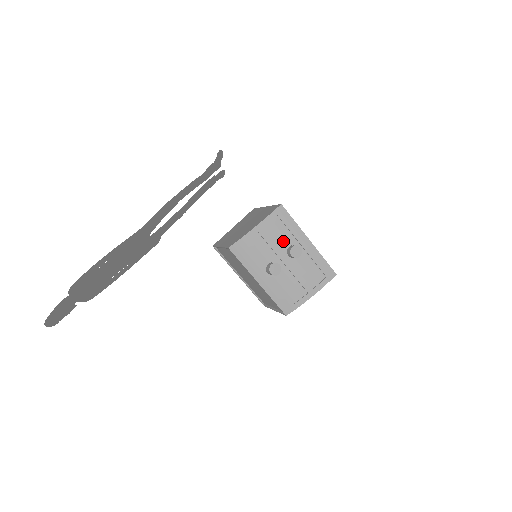
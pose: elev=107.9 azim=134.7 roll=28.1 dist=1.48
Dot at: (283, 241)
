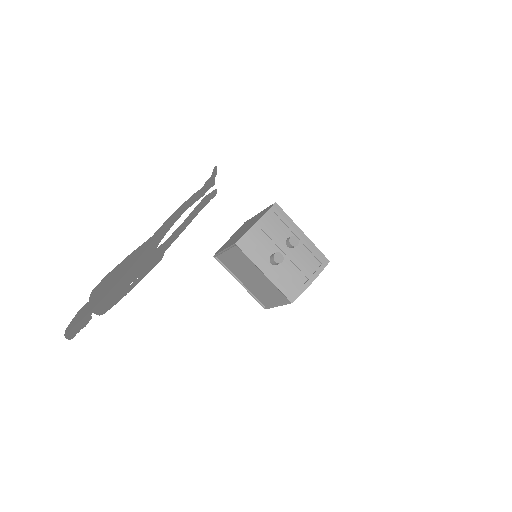
Dot at: (281, 234)
